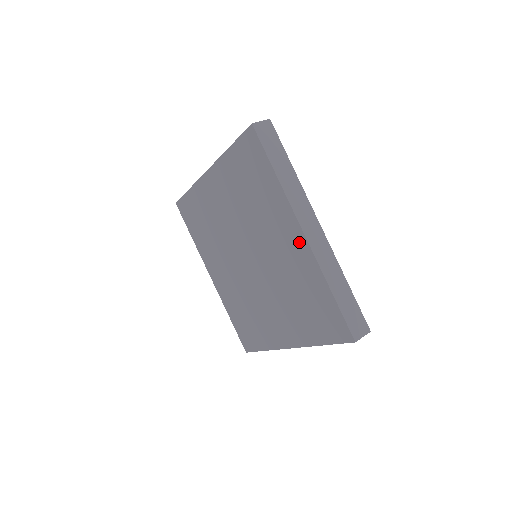
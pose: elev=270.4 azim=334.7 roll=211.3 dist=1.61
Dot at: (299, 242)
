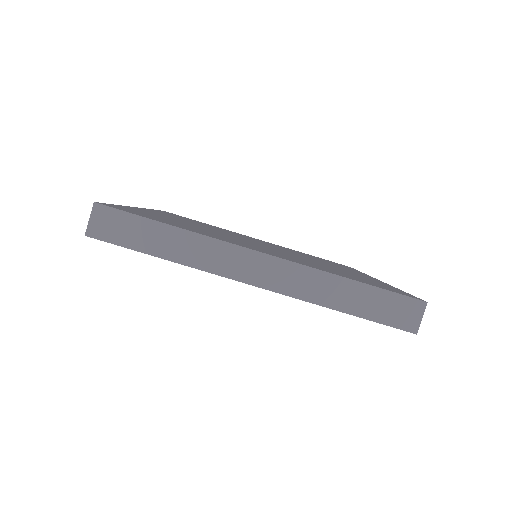
Dot at: occluded
